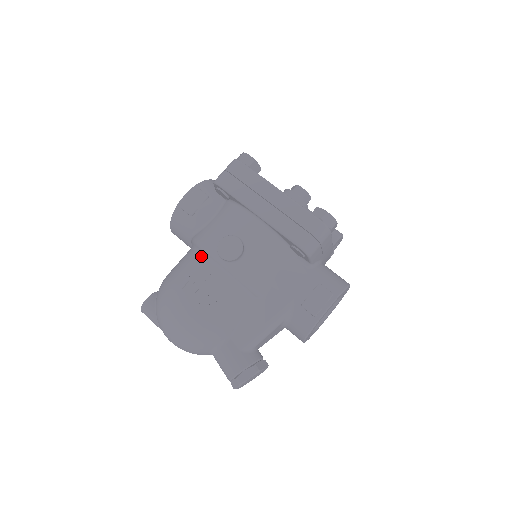
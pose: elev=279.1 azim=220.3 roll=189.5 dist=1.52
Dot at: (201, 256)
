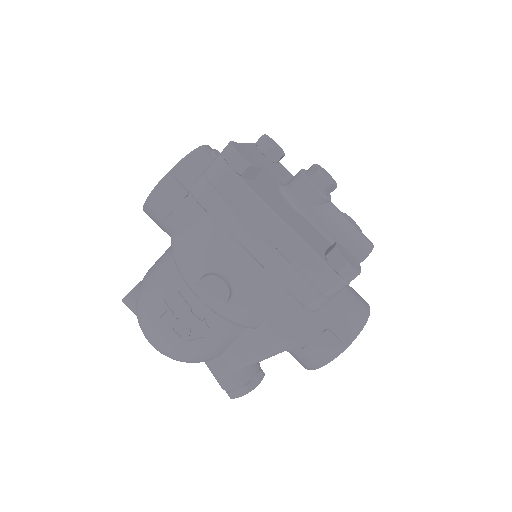
Dot at: (180, 280)
